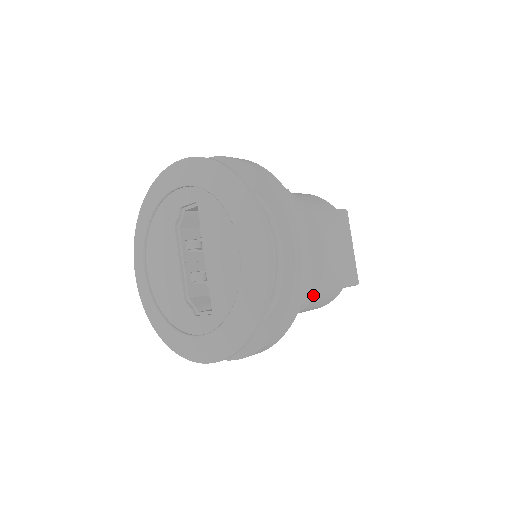
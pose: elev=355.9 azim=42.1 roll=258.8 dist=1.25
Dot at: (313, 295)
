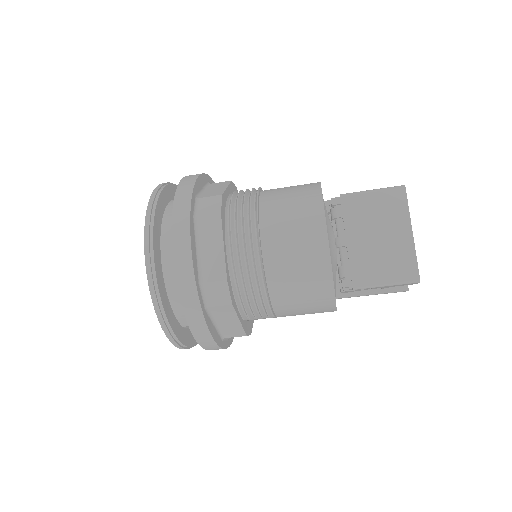
Dot at: (268, 296)
